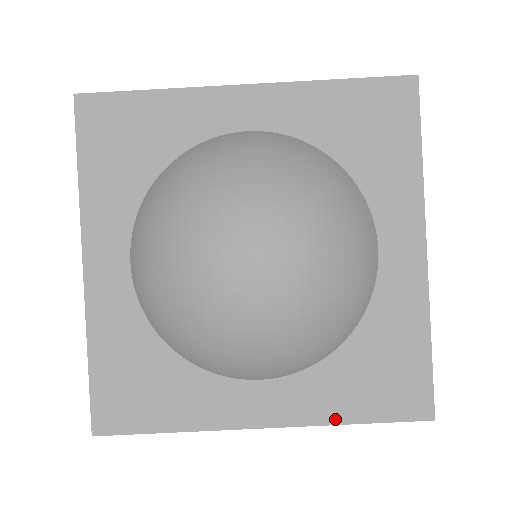
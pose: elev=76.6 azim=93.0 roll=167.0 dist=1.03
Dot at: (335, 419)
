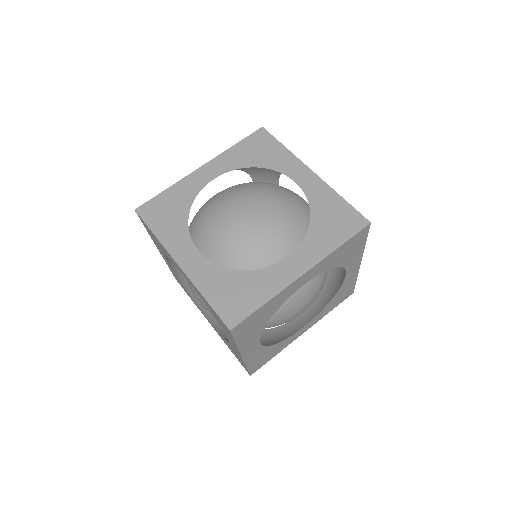
Dot at: (202, 289)
